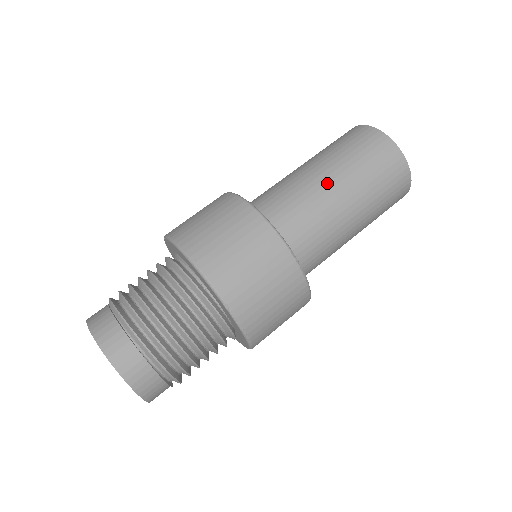
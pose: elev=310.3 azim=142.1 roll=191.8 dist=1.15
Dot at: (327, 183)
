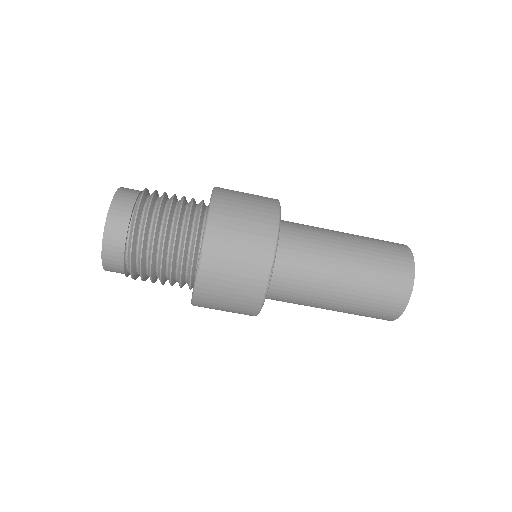
Dot at: (342, 254)
